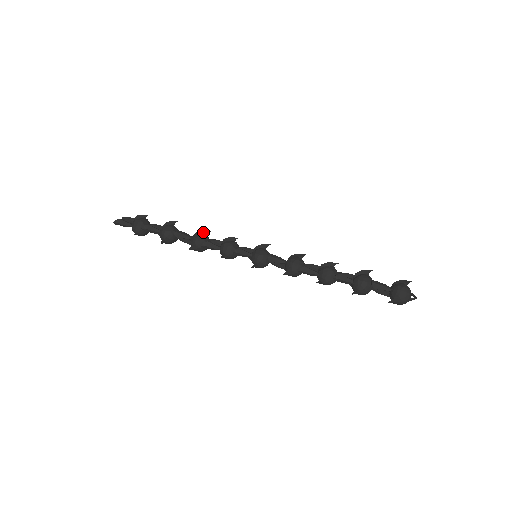
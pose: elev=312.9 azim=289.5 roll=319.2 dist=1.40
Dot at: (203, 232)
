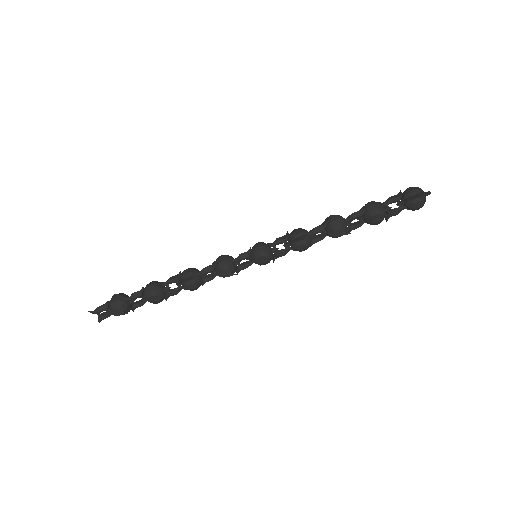
Dot at: (188, 281)
